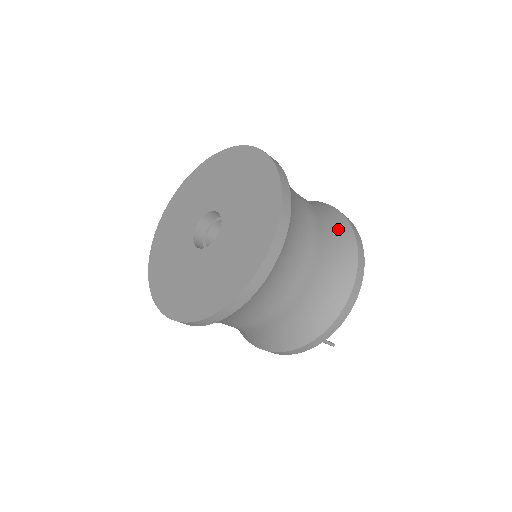
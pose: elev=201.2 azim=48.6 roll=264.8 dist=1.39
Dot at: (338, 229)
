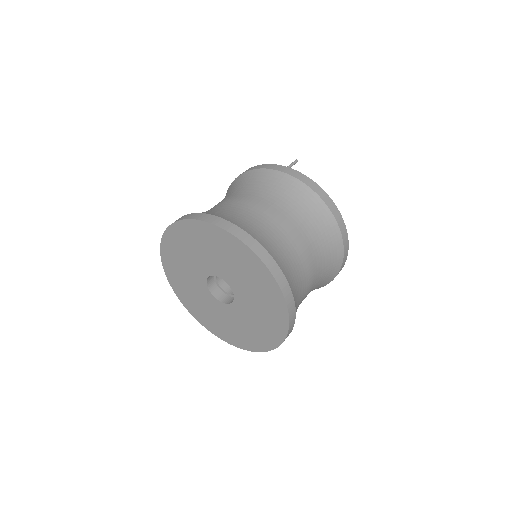
Dot at: (312, 213)
